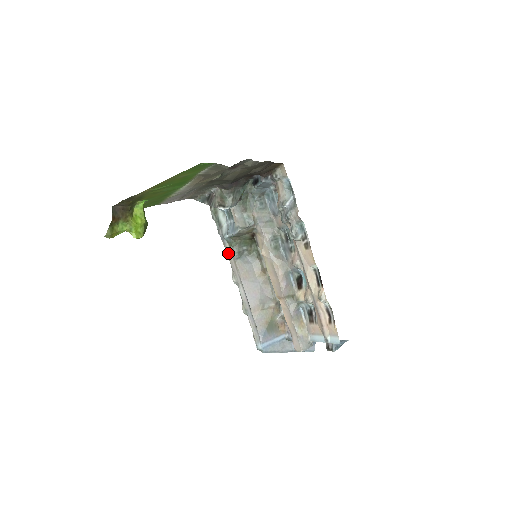
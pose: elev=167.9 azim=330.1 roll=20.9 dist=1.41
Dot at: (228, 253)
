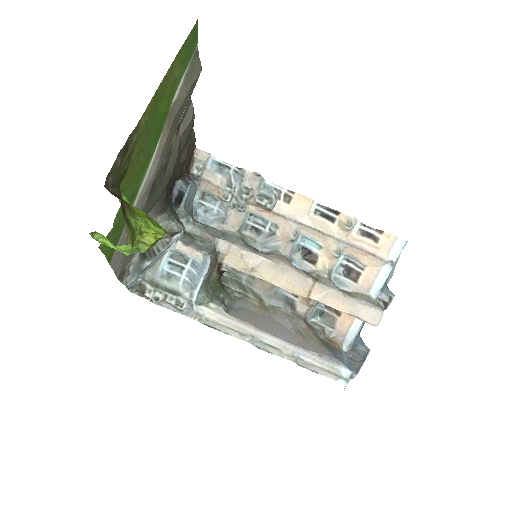
Dot at: (211, 318)
